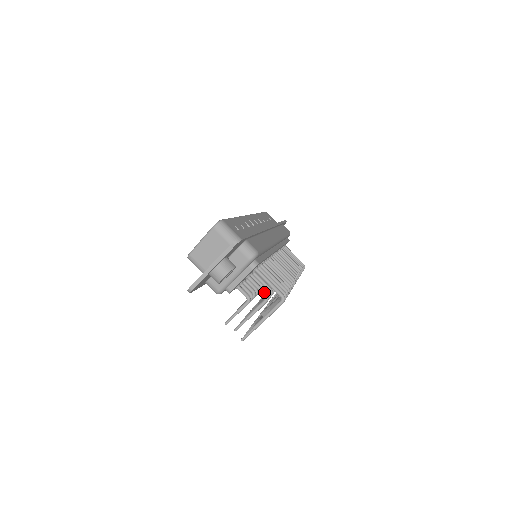
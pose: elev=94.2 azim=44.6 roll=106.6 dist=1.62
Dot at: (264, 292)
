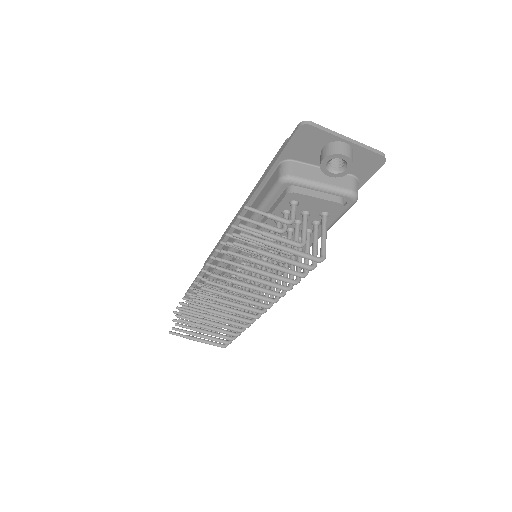
Dot at: (306, 238)
